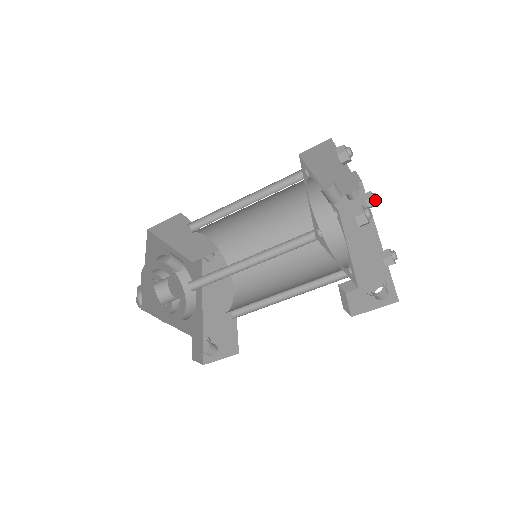
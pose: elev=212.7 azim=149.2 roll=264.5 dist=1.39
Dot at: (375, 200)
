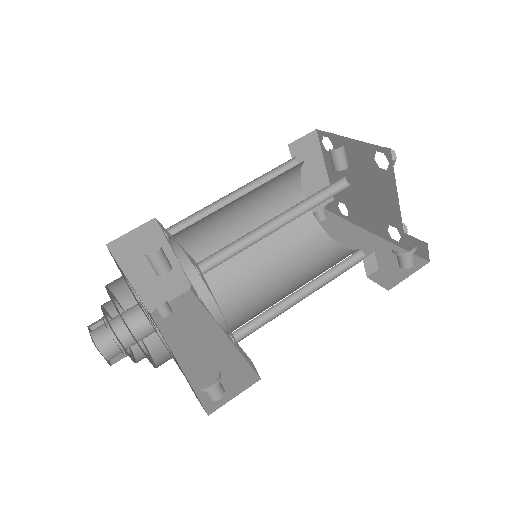
Dot at: occluded
